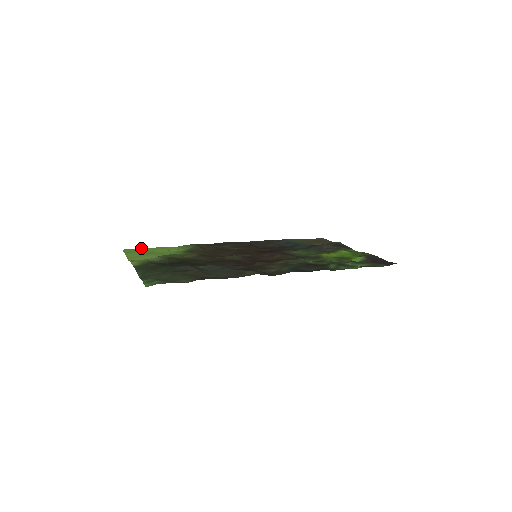
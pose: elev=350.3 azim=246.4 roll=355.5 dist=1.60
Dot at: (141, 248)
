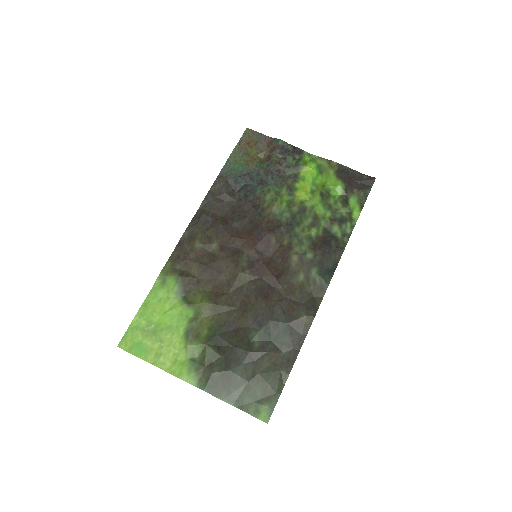
Dot at: (129, 325)
